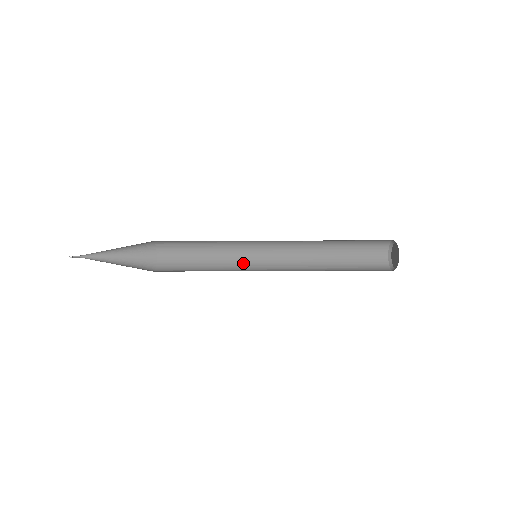
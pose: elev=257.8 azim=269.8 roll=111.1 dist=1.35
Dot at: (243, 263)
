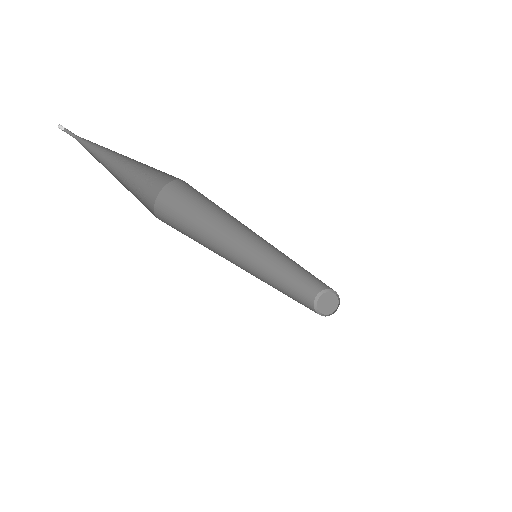
Dot at: (232, 252)
